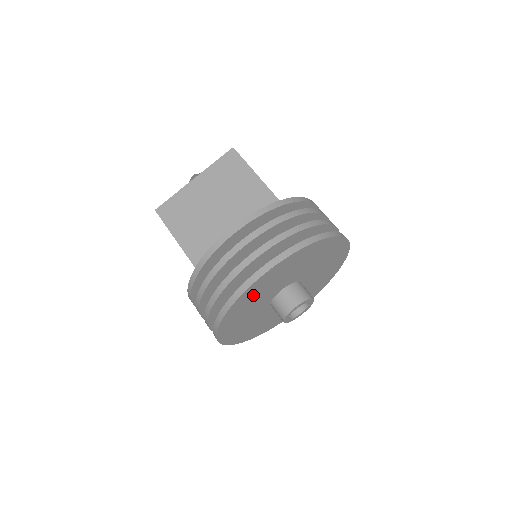
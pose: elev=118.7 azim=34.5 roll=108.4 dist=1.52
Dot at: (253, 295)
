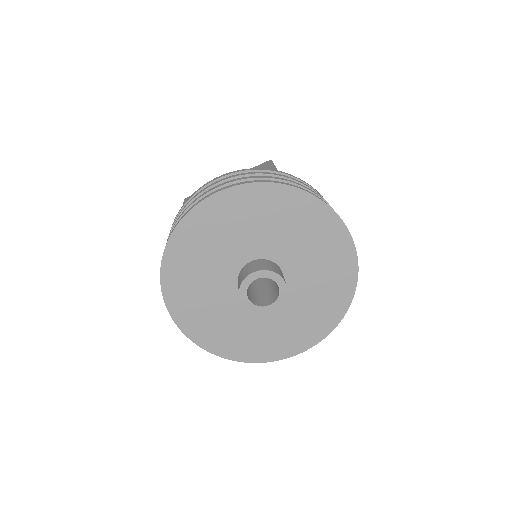
Dot at: (206, 232)
